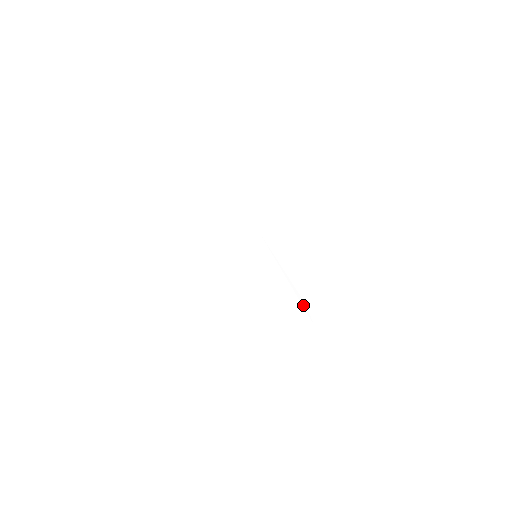
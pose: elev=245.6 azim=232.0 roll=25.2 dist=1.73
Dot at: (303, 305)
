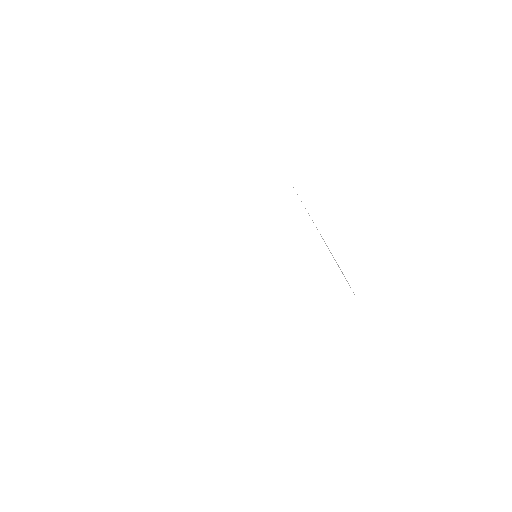
Dot at: (344, 276)
